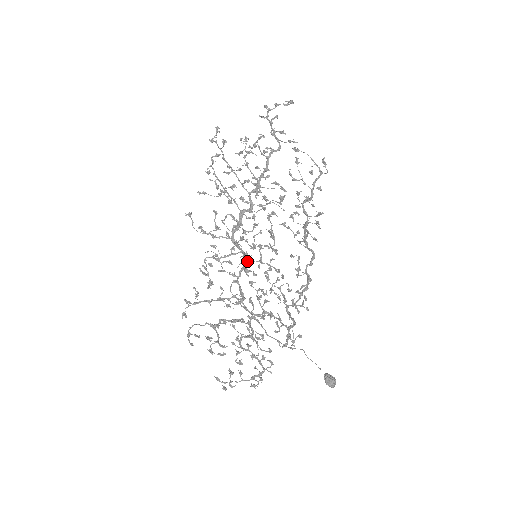
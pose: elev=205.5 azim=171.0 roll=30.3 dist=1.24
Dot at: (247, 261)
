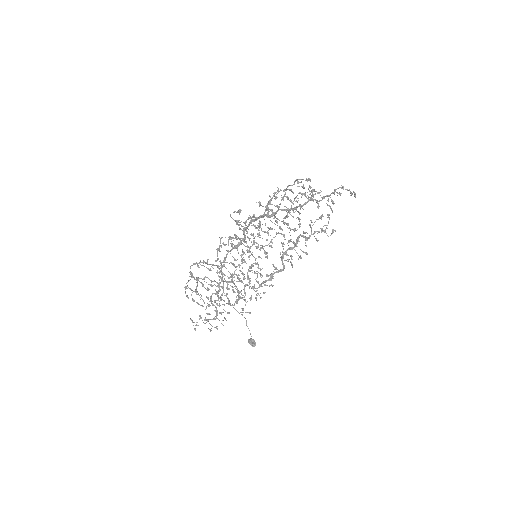
Dot at: (241, 244)
